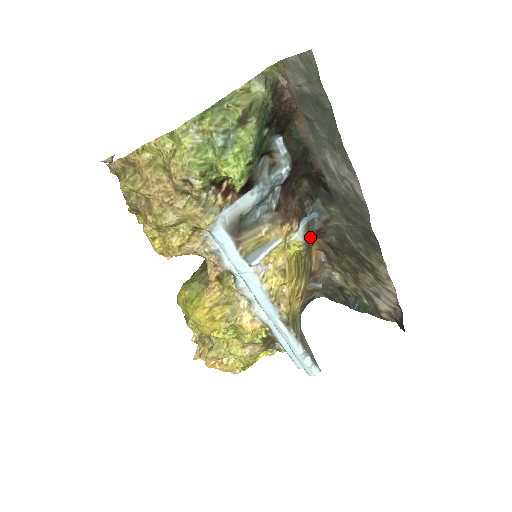
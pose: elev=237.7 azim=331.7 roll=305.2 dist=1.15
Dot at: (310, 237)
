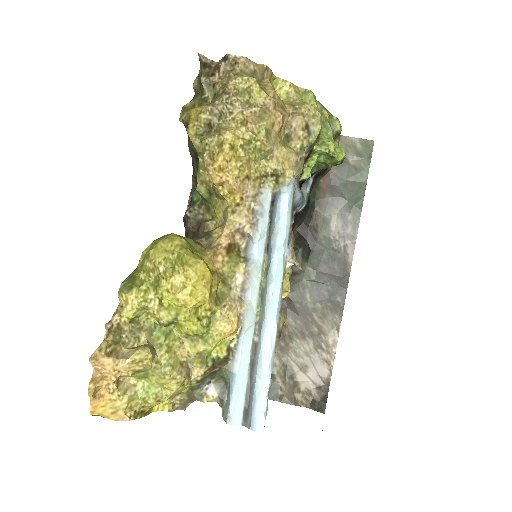
Dot at: occluded
